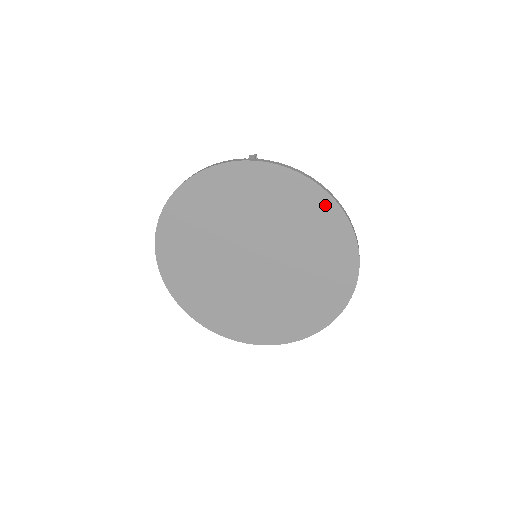
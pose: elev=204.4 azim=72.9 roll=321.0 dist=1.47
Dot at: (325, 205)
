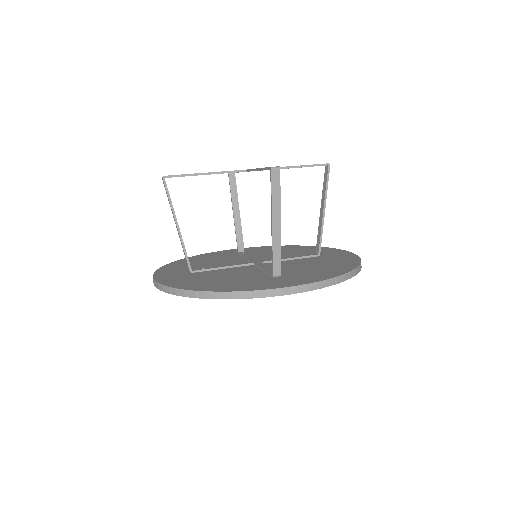
Dot at: occluded
